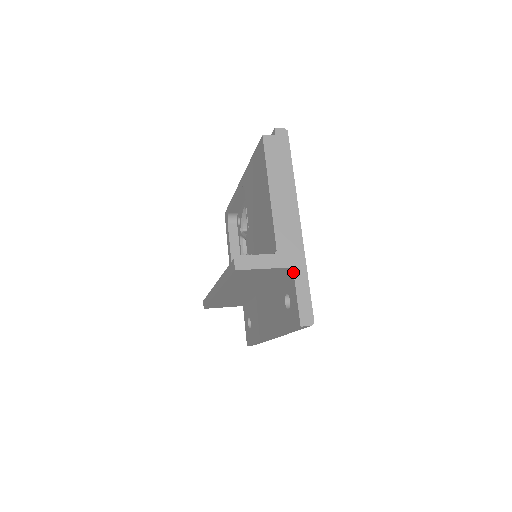
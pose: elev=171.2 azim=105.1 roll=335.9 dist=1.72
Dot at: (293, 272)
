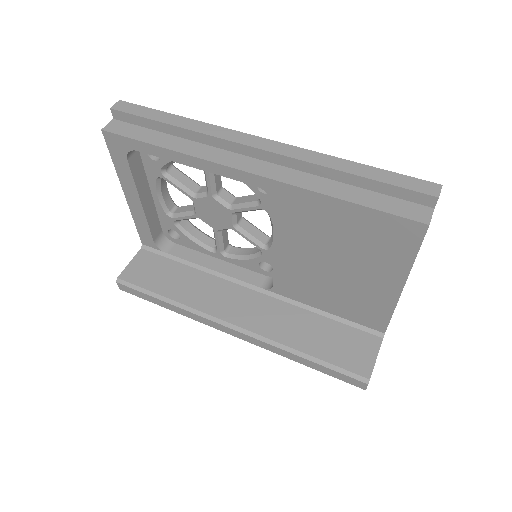
Dot at: occluded
